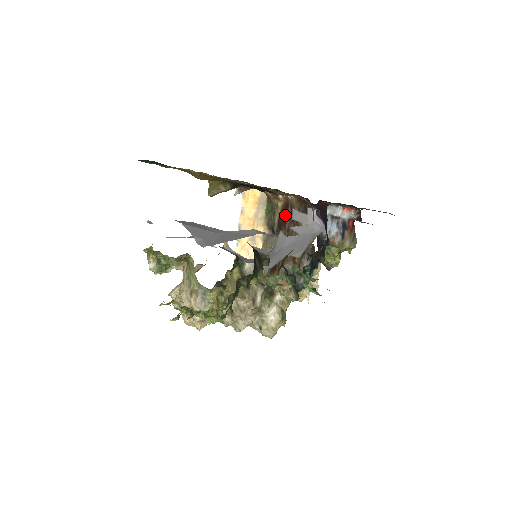
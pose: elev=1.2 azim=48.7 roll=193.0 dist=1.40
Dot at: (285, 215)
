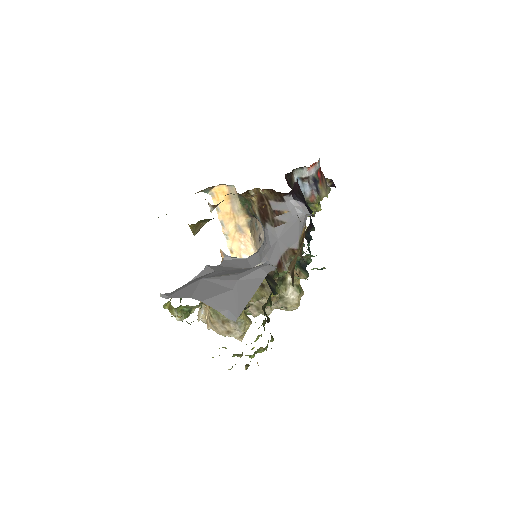
Dot at: (264, 208)
